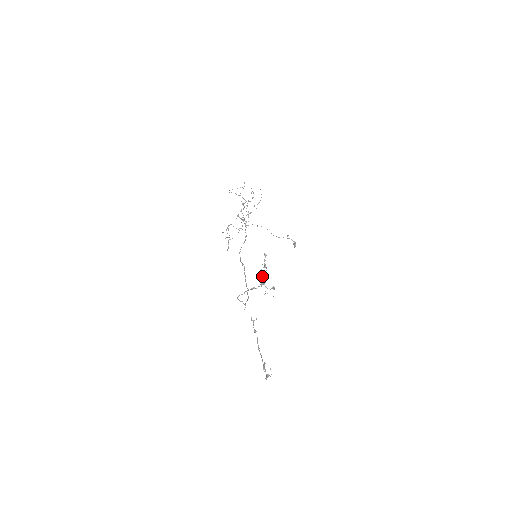
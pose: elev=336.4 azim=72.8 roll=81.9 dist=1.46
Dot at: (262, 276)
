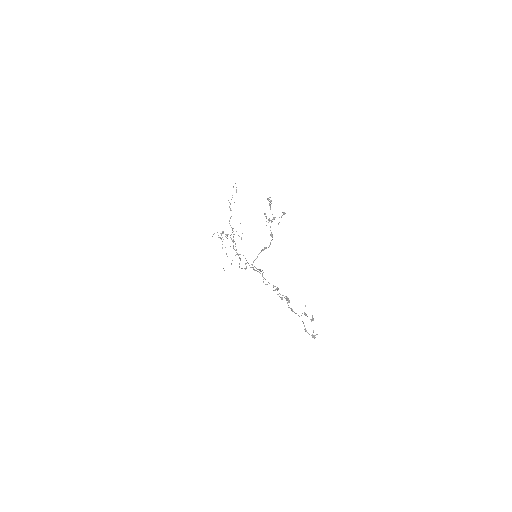
Dot at: (270, 200)
